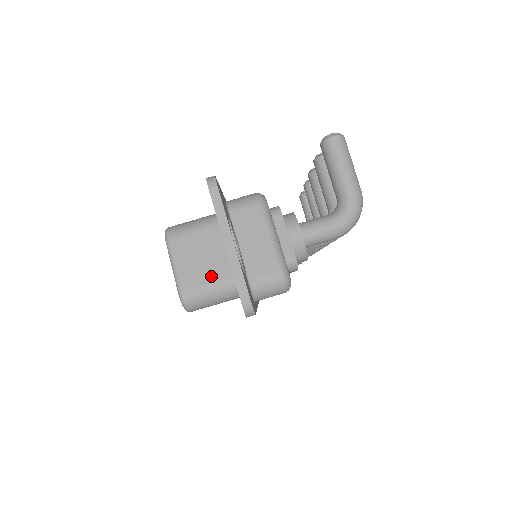
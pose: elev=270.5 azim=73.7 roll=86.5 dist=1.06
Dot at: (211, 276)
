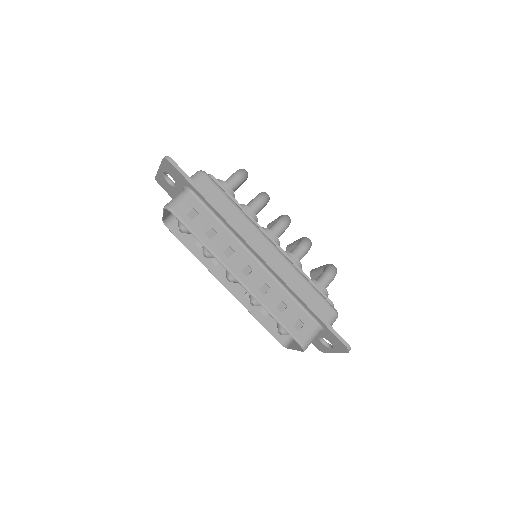
Dot at: occluded
